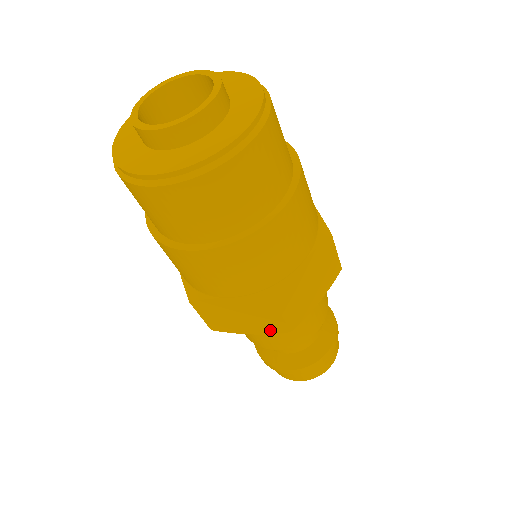
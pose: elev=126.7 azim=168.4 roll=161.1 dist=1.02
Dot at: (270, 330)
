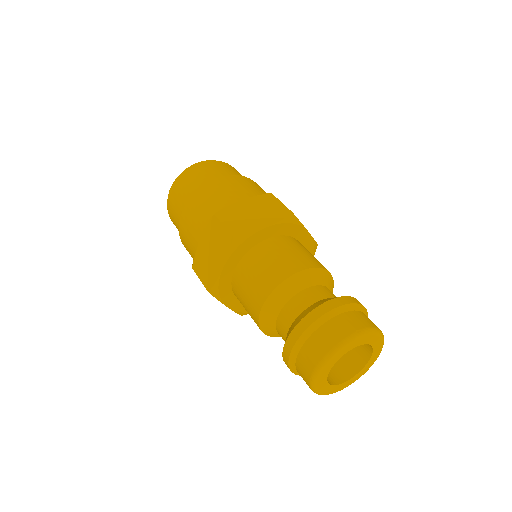
Dot at: (226, 249)
